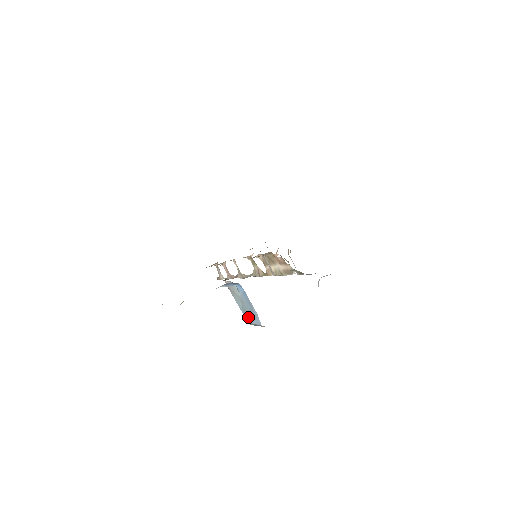
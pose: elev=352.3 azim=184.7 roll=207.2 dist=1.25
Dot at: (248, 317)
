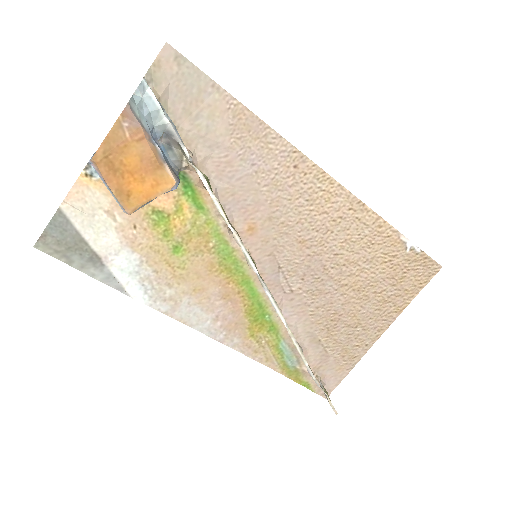
Dot at: occluded
